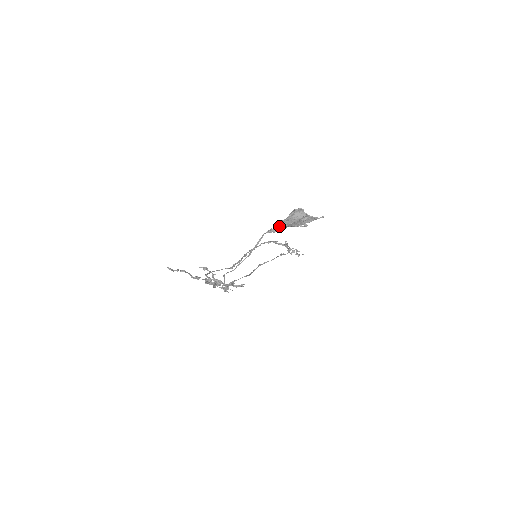
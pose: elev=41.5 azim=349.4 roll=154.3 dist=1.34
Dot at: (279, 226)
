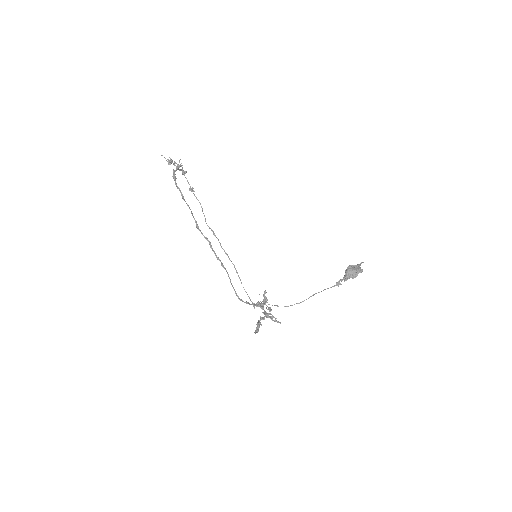
Dot at: occluded
